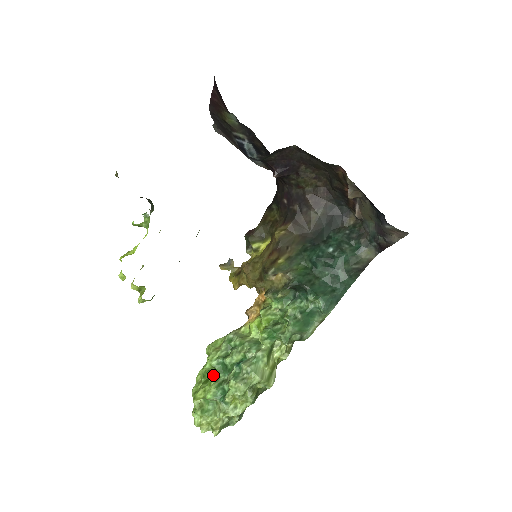
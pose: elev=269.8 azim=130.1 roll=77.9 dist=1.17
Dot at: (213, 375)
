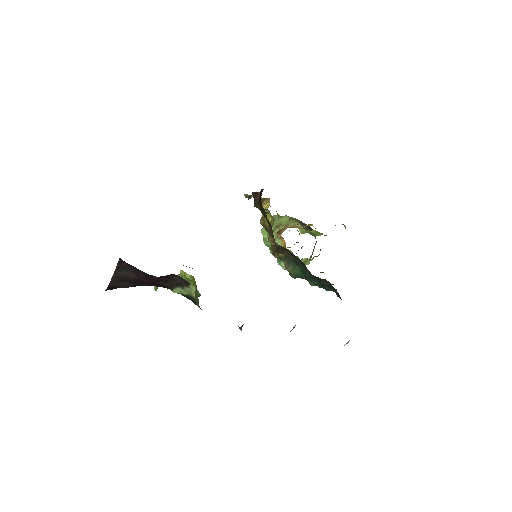
Dot at: occluded
